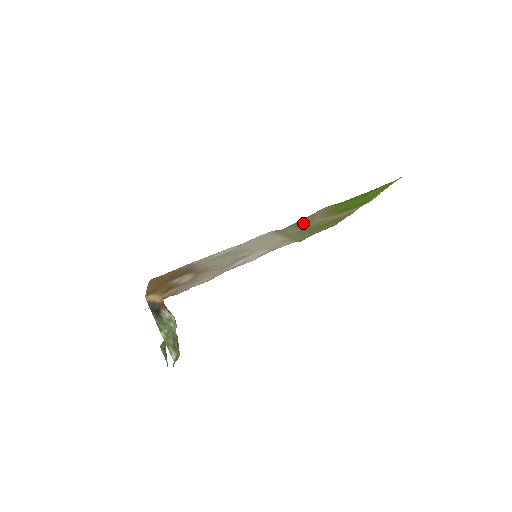
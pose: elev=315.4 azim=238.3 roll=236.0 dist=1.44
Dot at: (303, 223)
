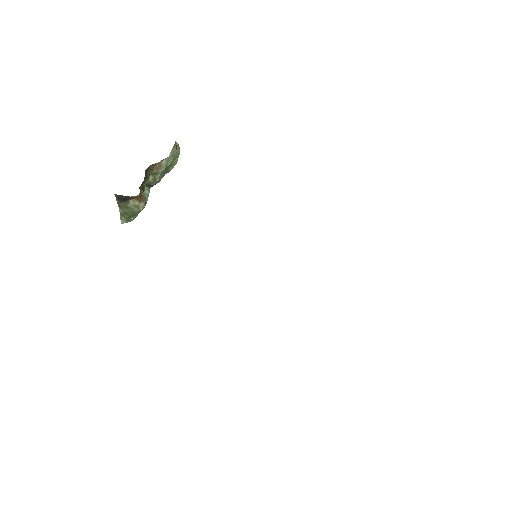
Dot at: occluded
